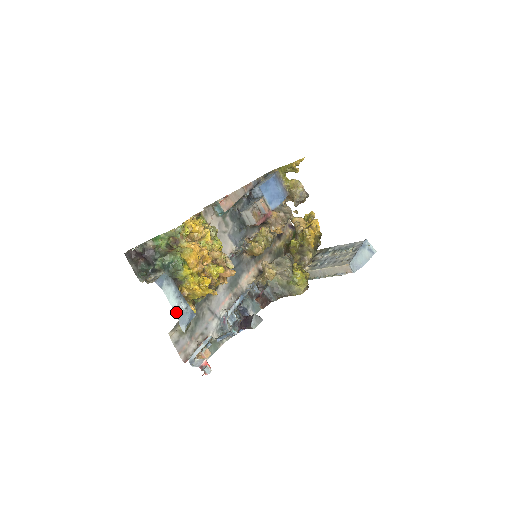
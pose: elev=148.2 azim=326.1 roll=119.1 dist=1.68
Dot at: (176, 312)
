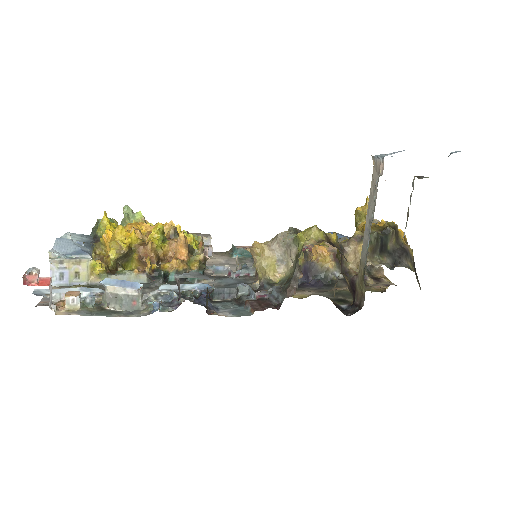
Dot at: (60, 239)
